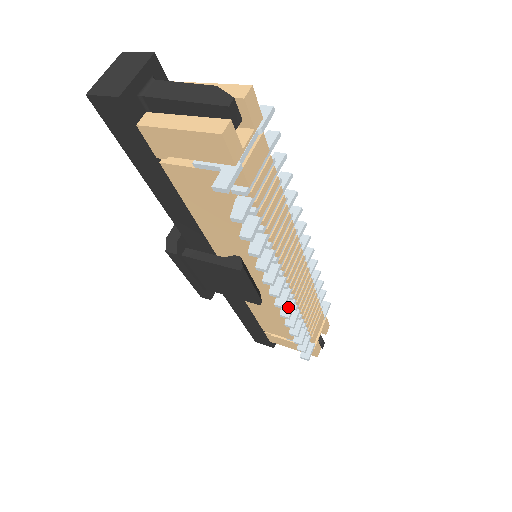
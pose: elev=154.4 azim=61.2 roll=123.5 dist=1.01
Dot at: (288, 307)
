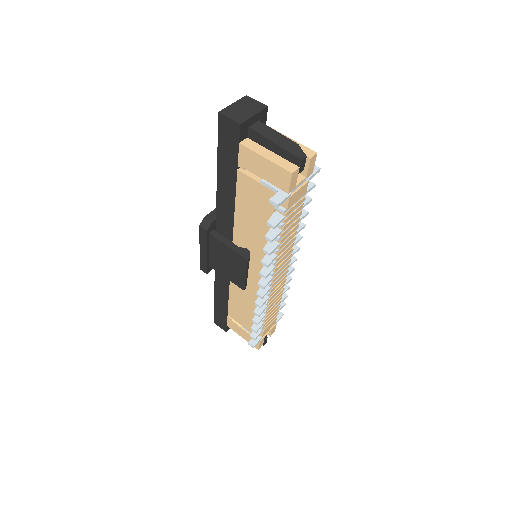
Dot at: (263, 300)
